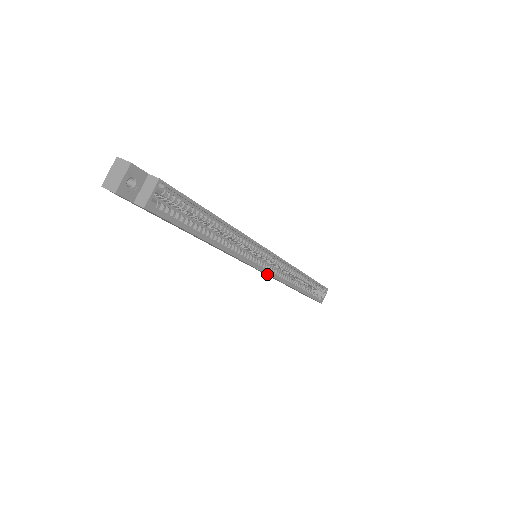
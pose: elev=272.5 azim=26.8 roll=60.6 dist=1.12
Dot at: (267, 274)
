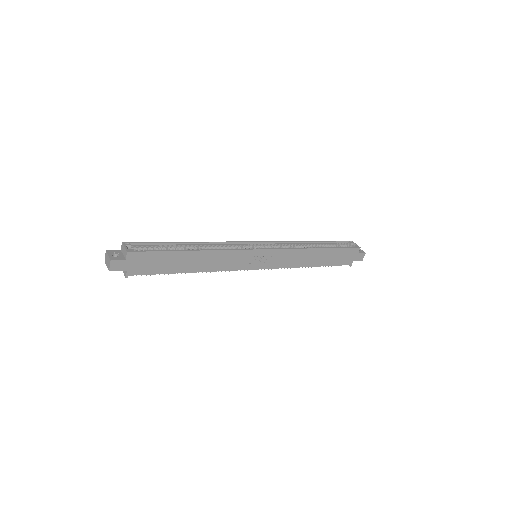
Dot at: (268, 250)
